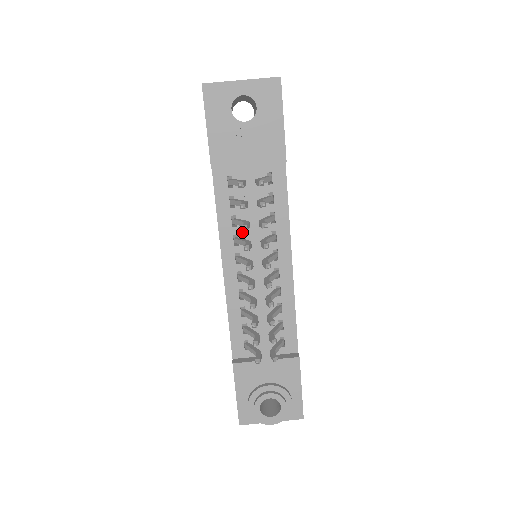
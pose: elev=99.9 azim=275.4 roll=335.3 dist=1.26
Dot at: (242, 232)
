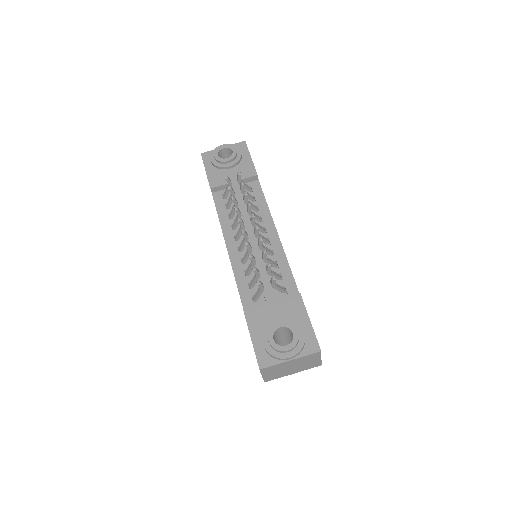
Dot at: occluded
